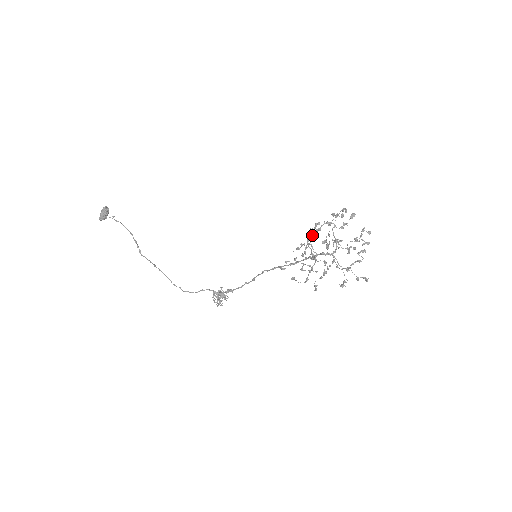
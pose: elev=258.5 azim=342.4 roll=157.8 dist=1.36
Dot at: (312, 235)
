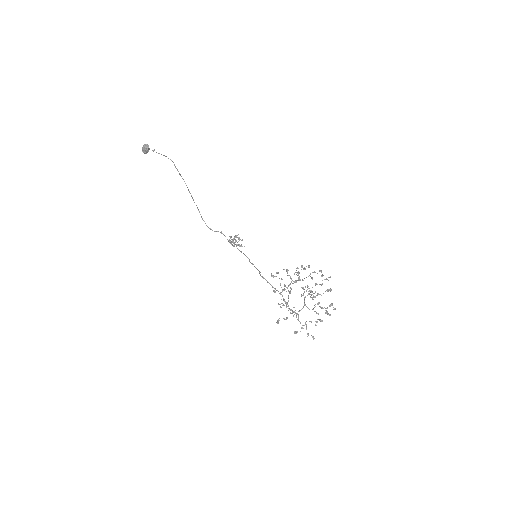
Dot at: (295, 281)
